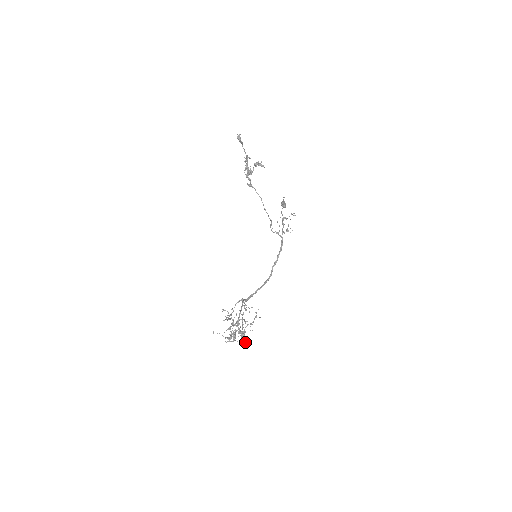
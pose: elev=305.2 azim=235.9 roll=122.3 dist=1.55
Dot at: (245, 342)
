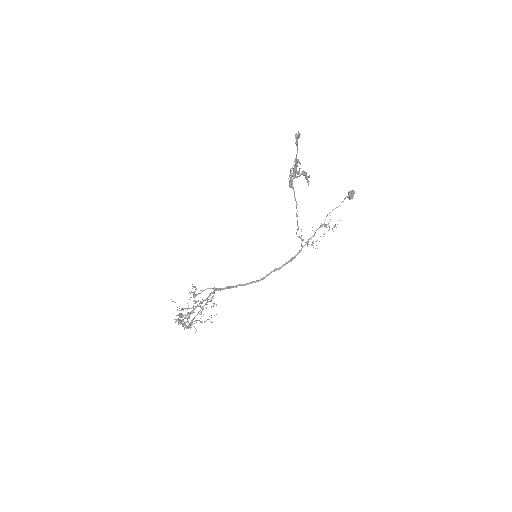
Dot at: occluded
